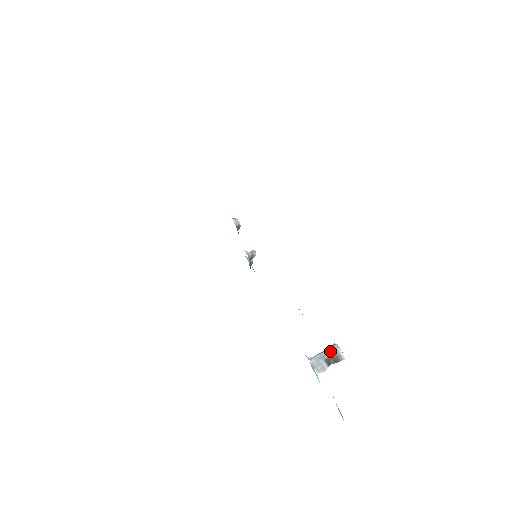
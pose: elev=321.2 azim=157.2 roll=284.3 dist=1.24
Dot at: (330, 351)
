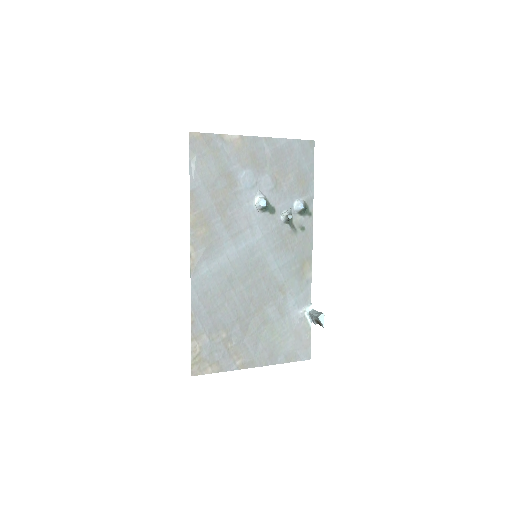
Dot at: (316, 318)
